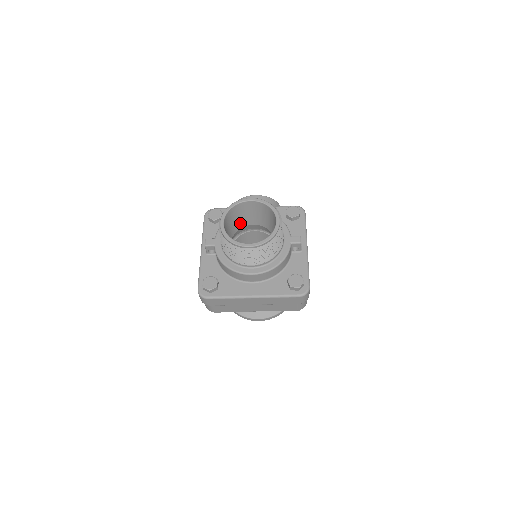
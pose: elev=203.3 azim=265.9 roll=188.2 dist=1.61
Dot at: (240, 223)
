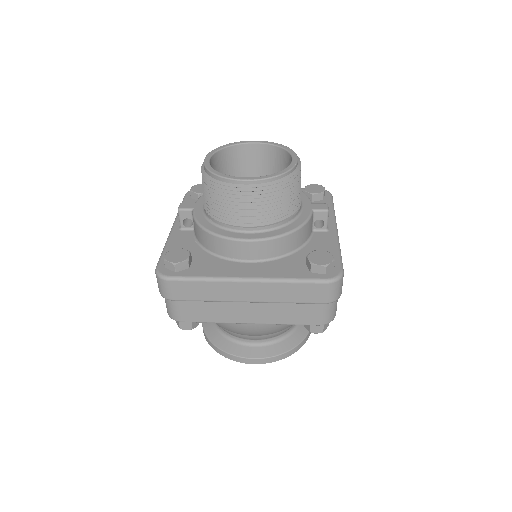
Dot at: occluded
